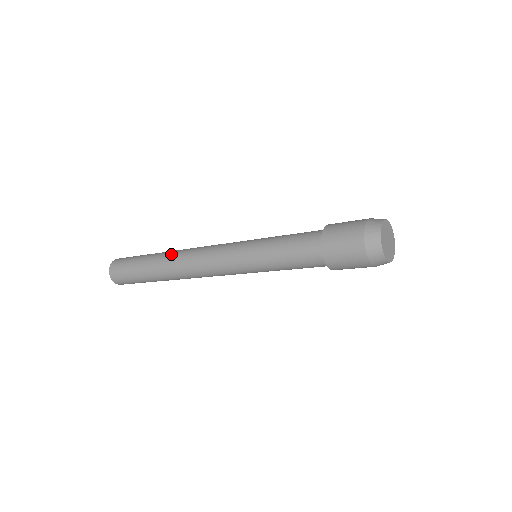
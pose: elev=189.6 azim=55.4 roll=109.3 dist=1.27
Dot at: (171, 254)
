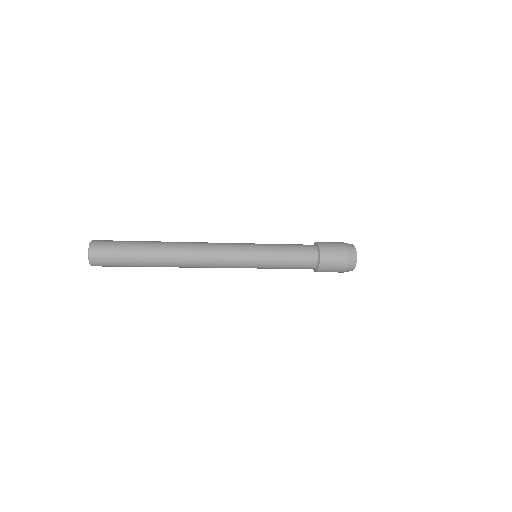
Dot at: (175, 256)
